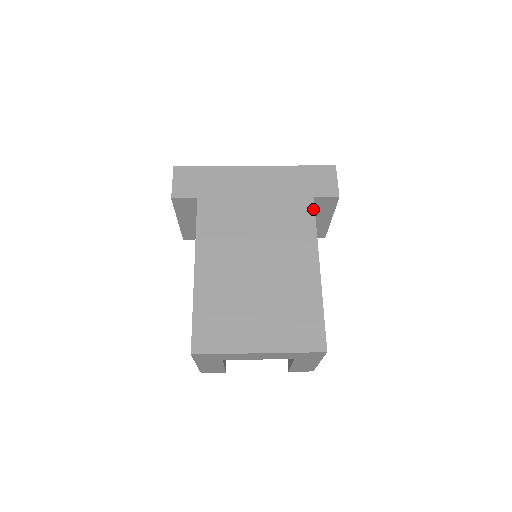
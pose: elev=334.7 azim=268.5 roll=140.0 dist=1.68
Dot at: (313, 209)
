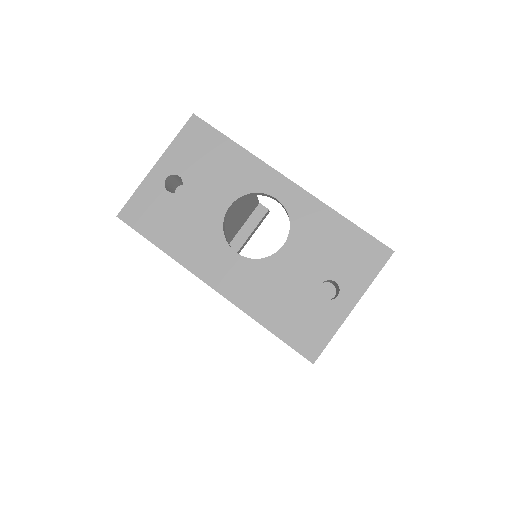
Dot at: occluded
